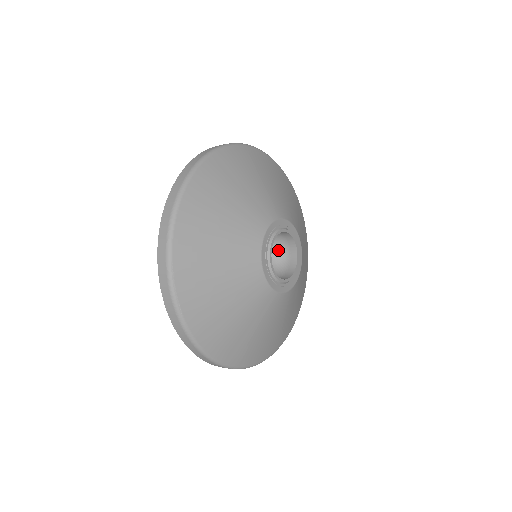
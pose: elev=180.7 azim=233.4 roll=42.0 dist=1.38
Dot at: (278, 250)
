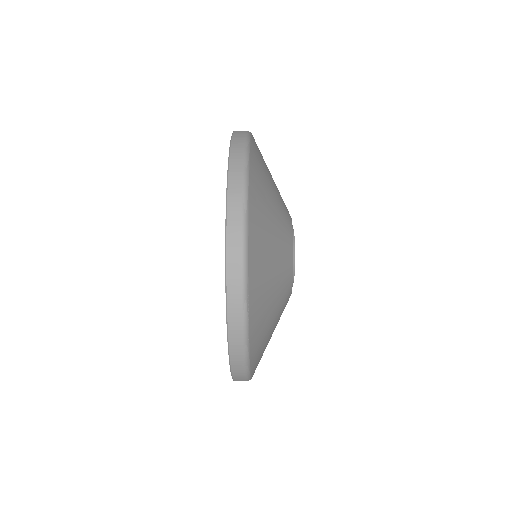
Dot at: occluded
